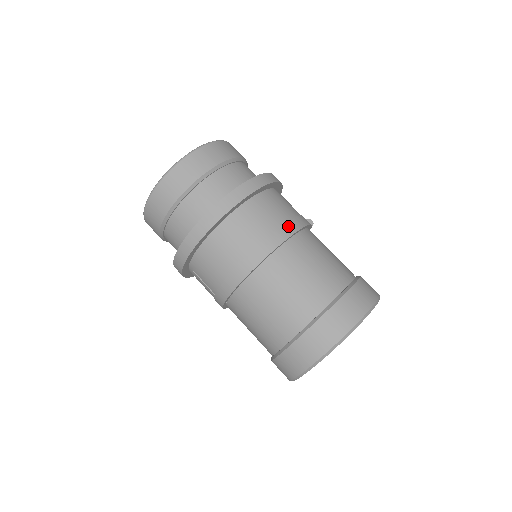
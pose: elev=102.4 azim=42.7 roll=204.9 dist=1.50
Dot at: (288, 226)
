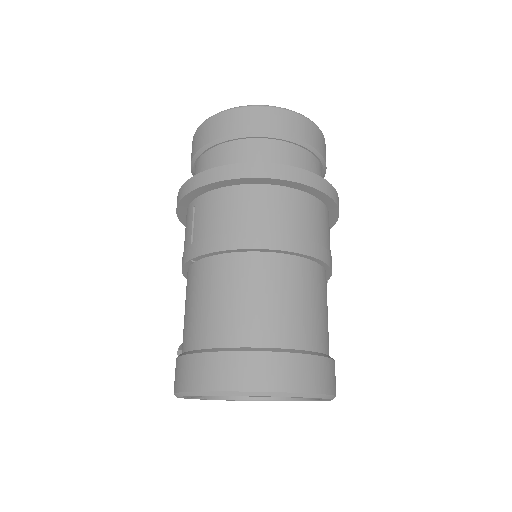
Dot at: (320, 249)
